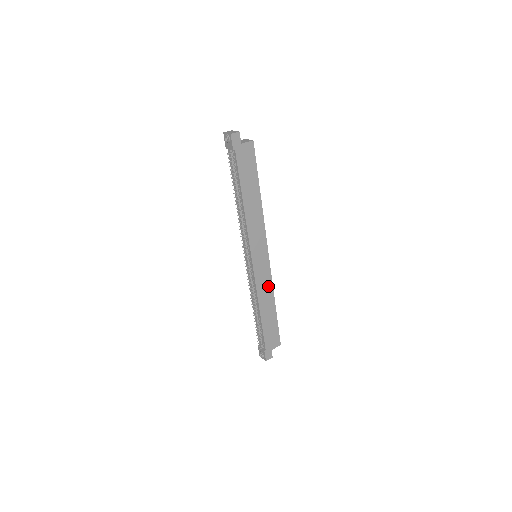
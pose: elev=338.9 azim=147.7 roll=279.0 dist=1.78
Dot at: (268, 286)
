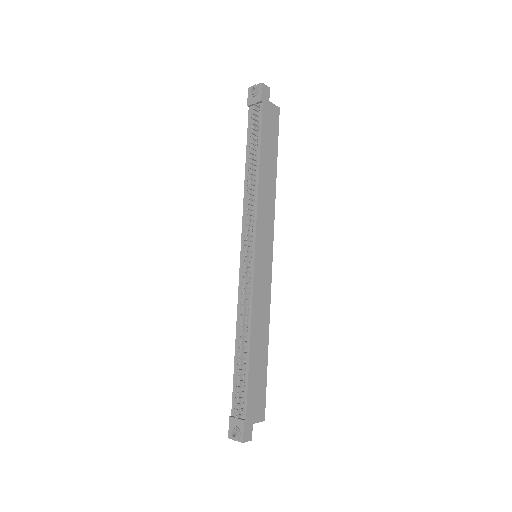
Dot at: (265, 306)
